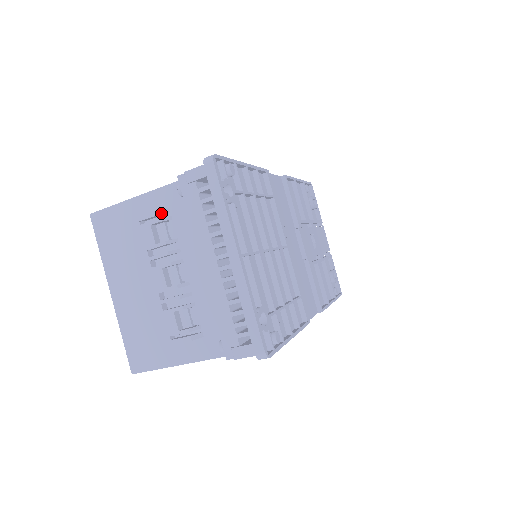
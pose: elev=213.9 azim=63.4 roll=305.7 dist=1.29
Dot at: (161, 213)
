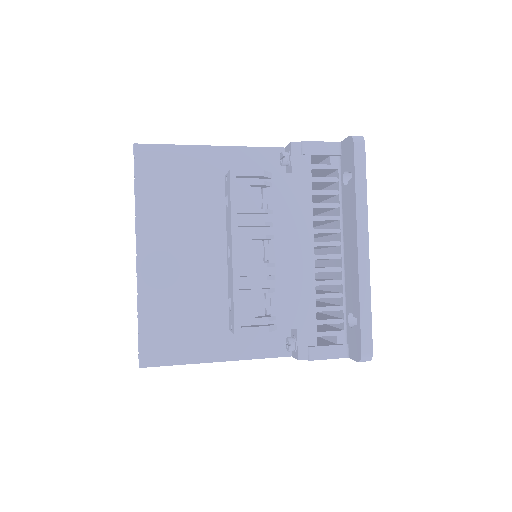
Dot at: (266, 175)
